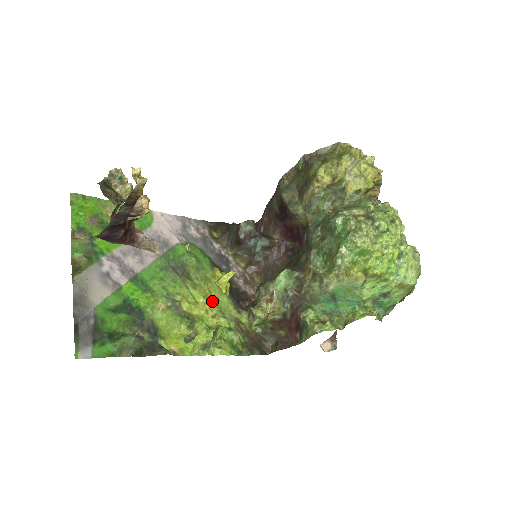
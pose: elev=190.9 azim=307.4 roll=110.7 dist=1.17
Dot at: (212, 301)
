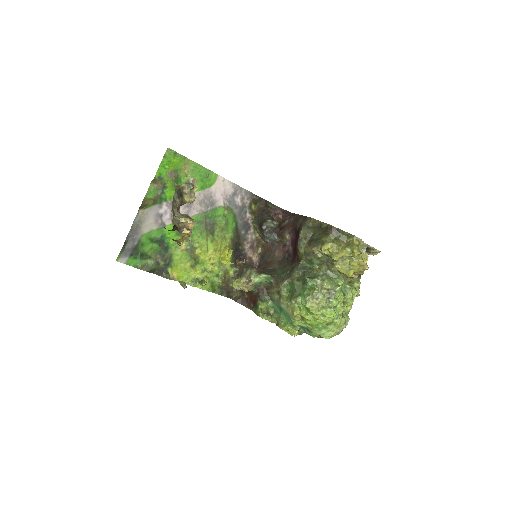
Dot at: (218, 253)
